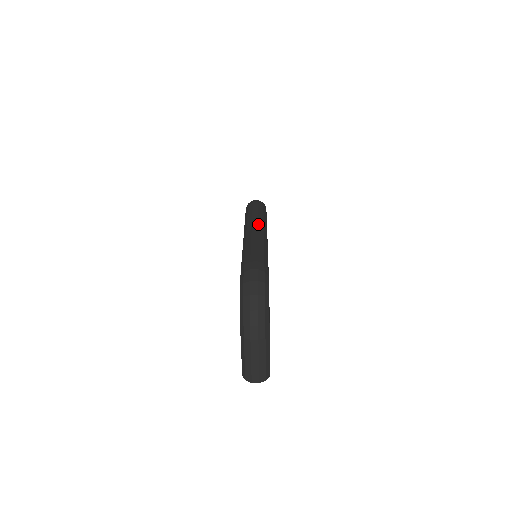
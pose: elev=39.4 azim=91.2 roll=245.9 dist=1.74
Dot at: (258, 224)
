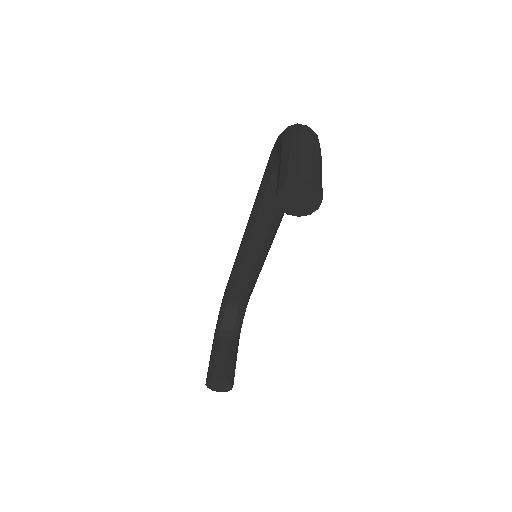
Dot at: occluded
